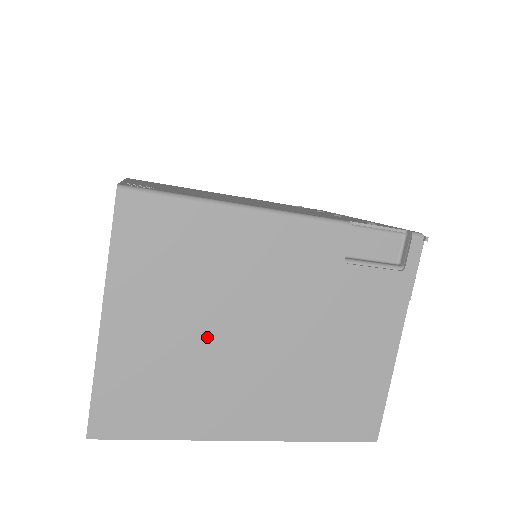
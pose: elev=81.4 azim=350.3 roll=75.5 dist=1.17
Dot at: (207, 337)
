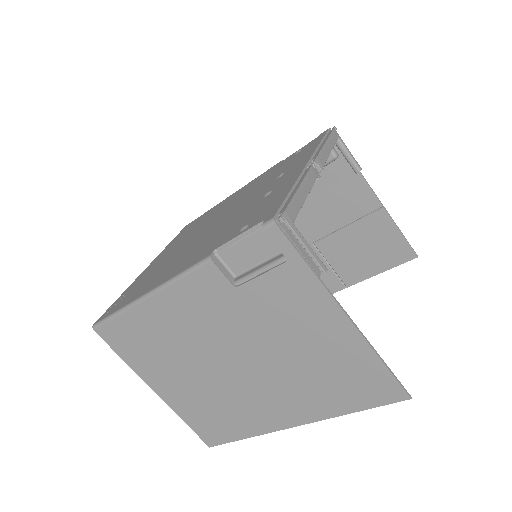
Dot at: (207, 378)
